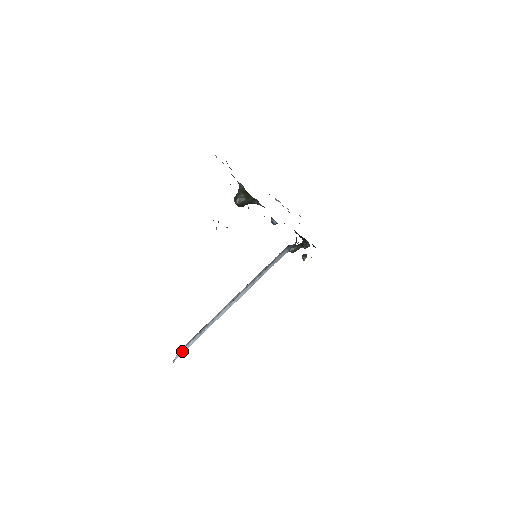
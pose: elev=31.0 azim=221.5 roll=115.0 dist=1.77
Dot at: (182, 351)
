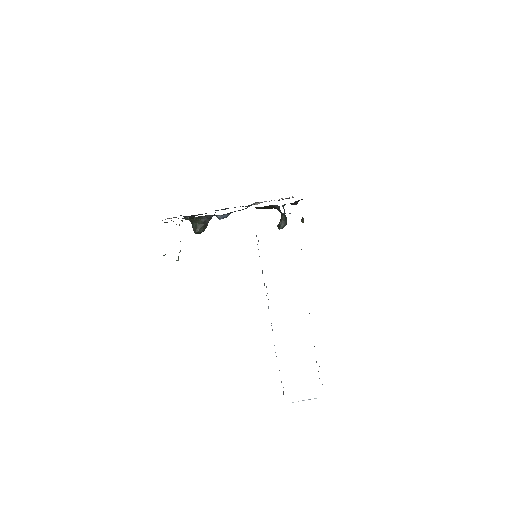
Dot at: occluded
